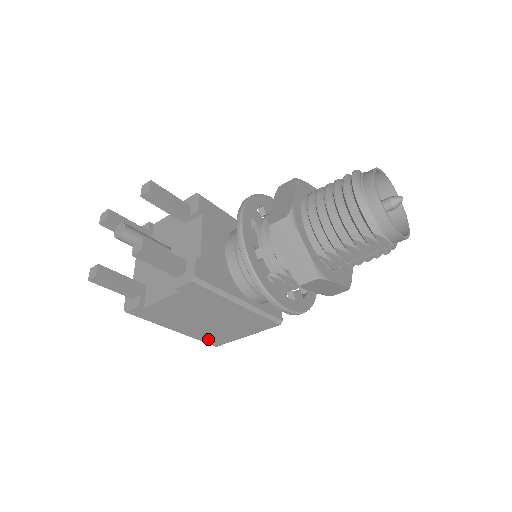
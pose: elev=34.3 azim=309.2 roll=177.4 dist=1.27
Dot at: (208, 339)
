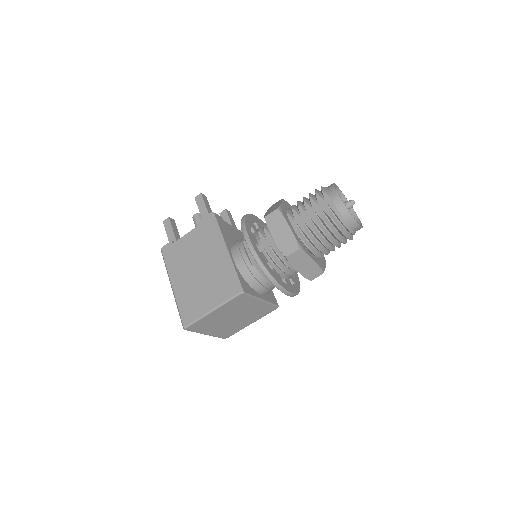
Dot at: (185, 309)
